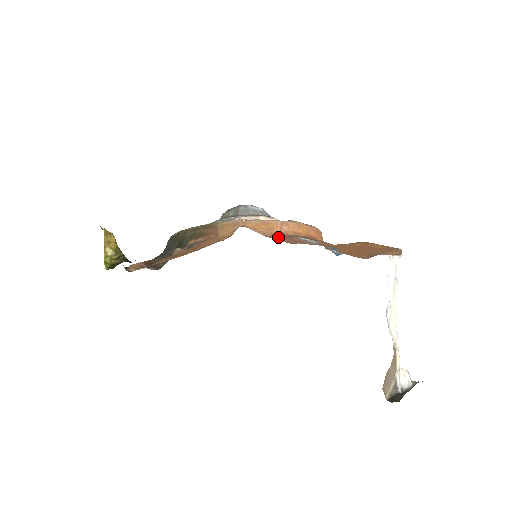
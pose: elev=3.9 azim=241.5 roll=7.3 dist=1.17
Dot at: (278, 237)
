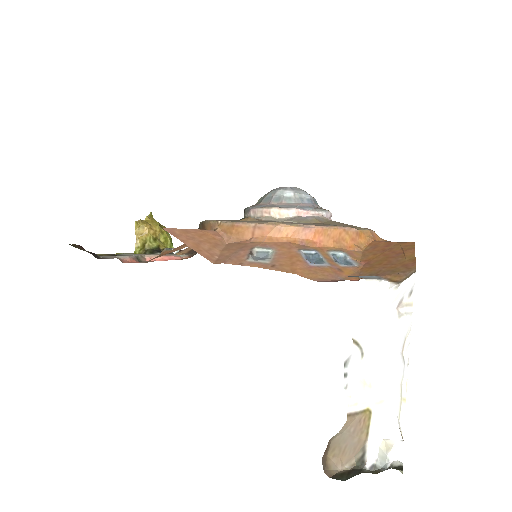
Dot at: (231, 247)
